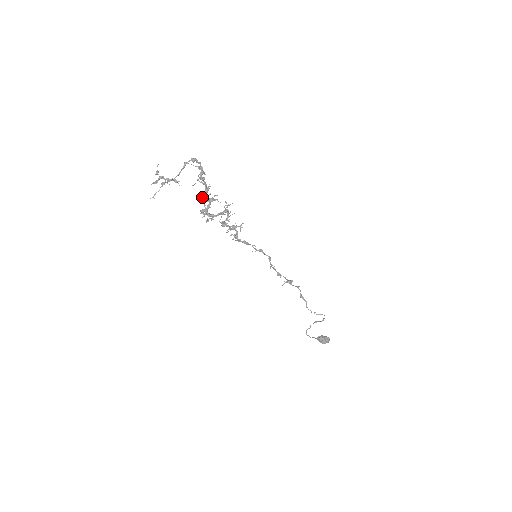
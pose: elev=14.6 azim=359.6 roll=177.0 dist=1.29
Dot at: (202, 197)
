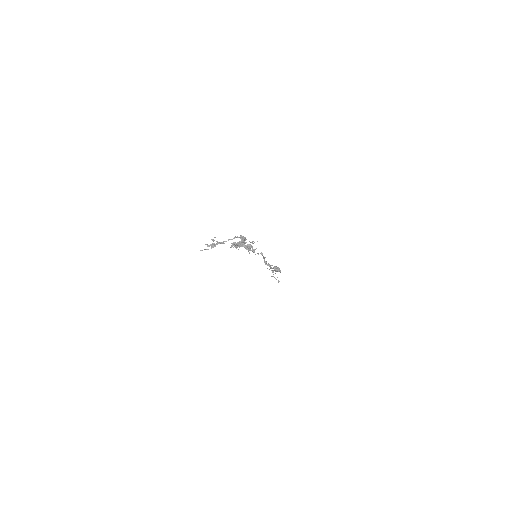
Dot at: (237, 244)
